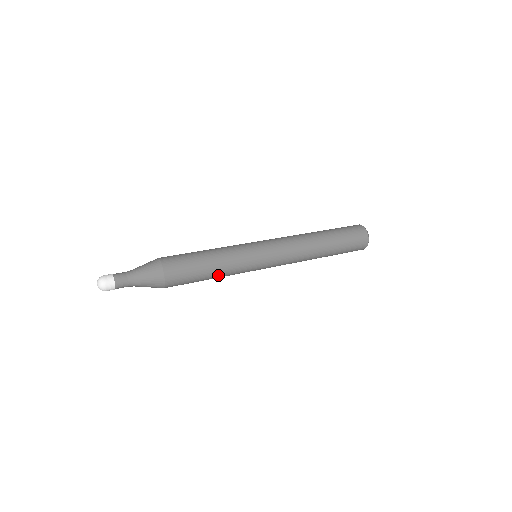
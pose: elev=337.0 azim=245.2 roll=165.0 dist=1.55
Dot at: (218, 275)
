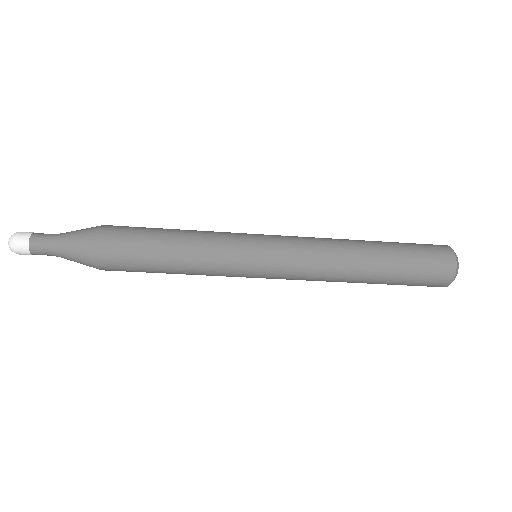
Dot at: (185, 241)
